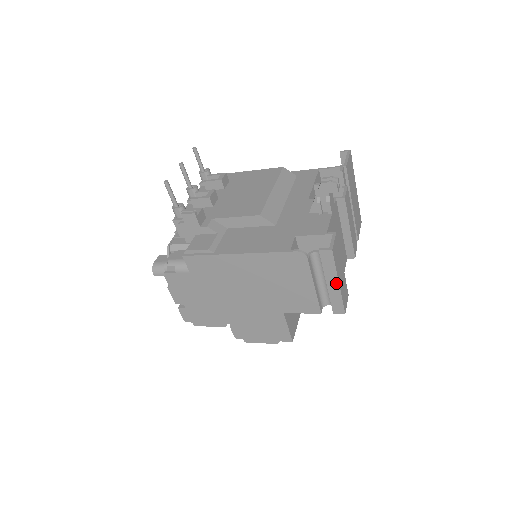
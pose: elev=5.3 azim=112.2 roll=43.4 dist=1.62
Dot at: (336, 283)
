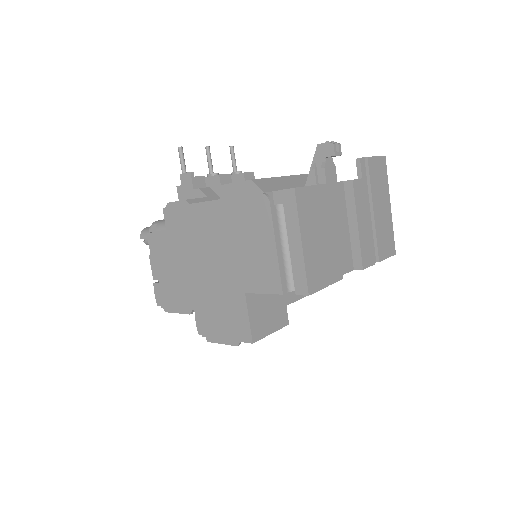
Dot at: (299, 242)
